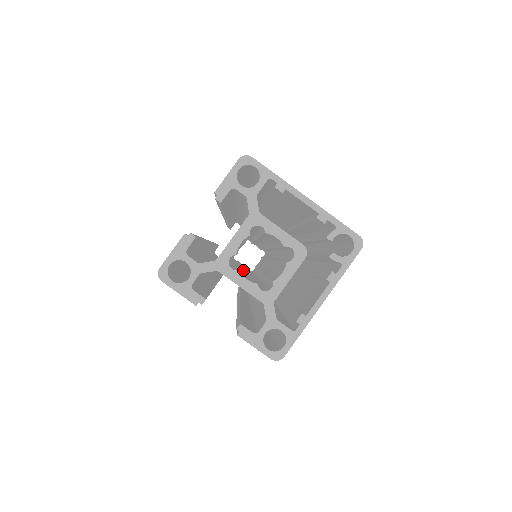
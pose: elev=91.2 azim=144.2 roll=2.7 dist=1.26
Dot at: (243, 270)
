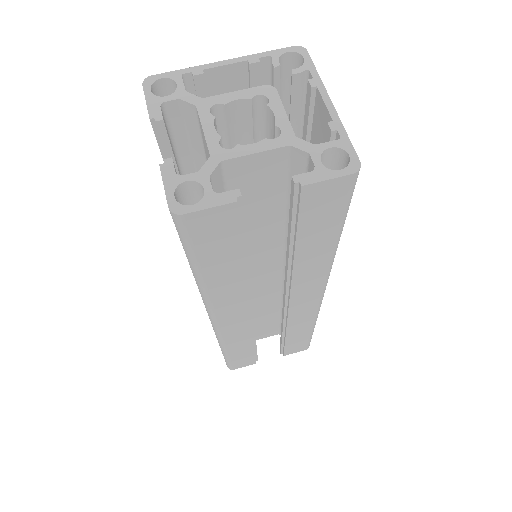
Dot at: occluded
